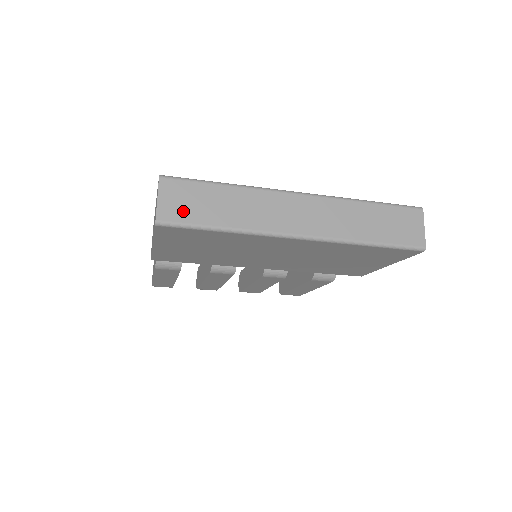
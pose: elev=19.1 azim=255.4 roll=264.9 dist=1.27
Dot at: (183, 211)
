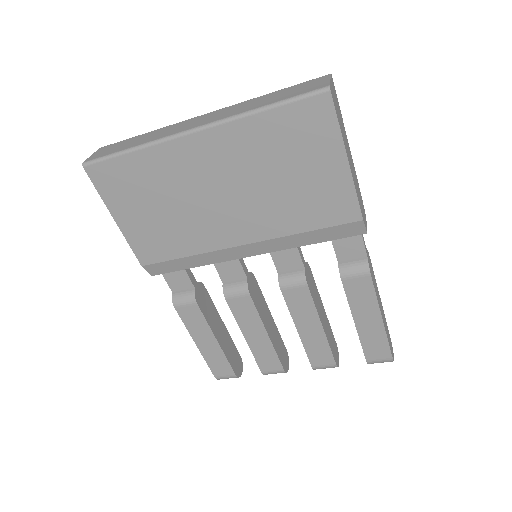
Dot at: (105, 153)
